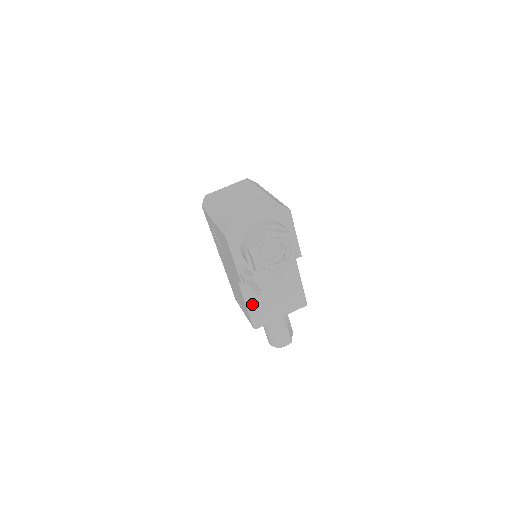
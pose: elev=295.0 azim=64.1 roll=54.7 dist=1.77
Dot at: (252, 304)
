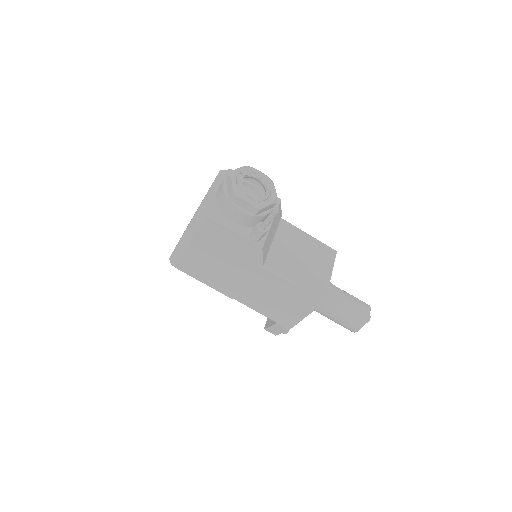
Dot at: (295, 278)
